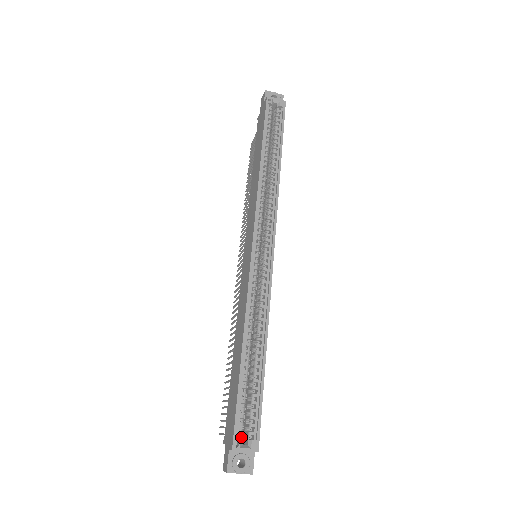
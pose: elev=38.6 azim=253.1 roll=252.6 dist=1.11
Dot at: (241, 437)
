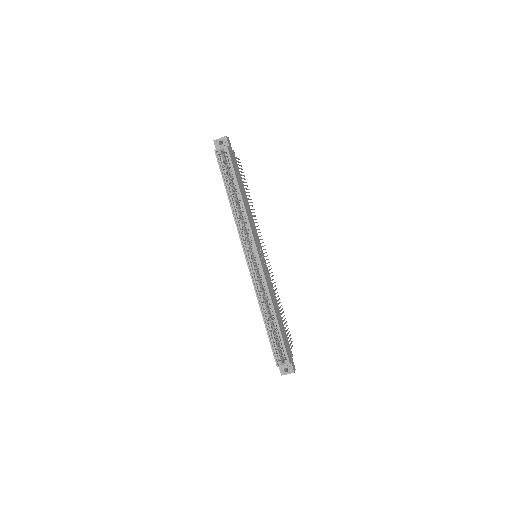
Dot at: (280, 360)
